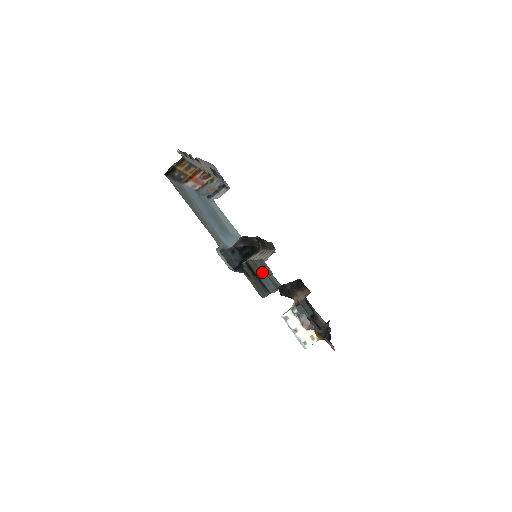
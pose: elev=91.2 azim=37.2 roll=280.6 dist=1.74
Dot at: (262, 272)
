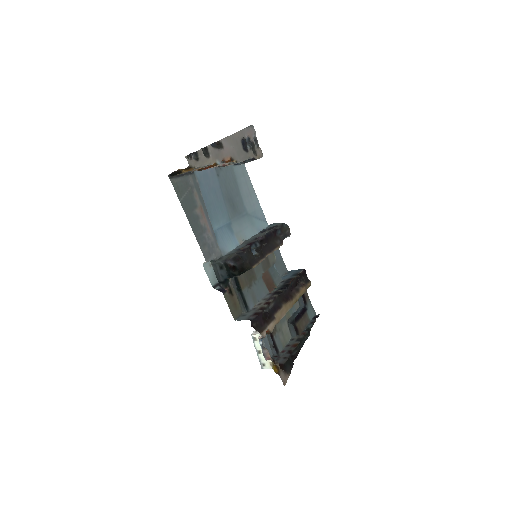
Dot at: (255, 276)
